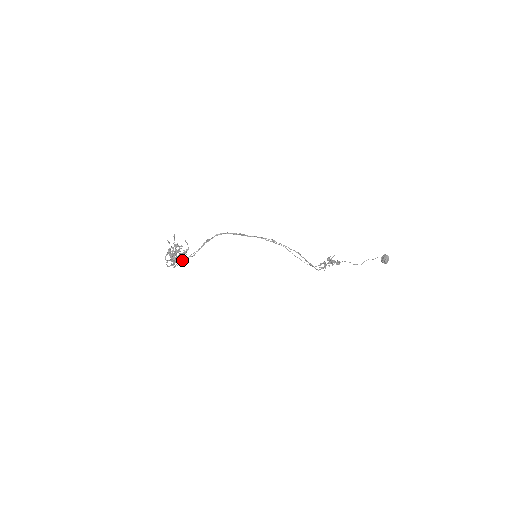
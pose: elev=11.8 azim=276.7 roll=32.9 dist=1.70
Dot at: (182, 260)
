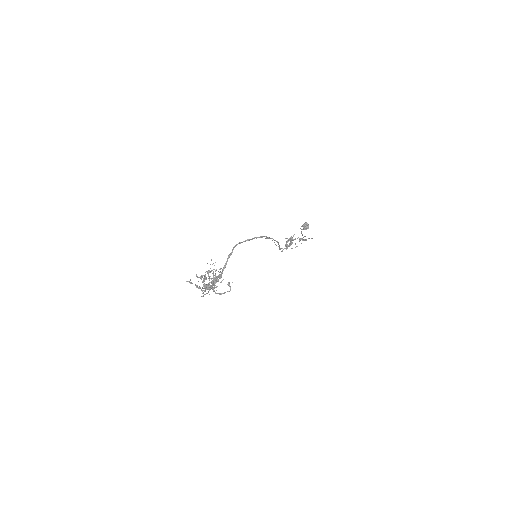
Dot at: occluded
